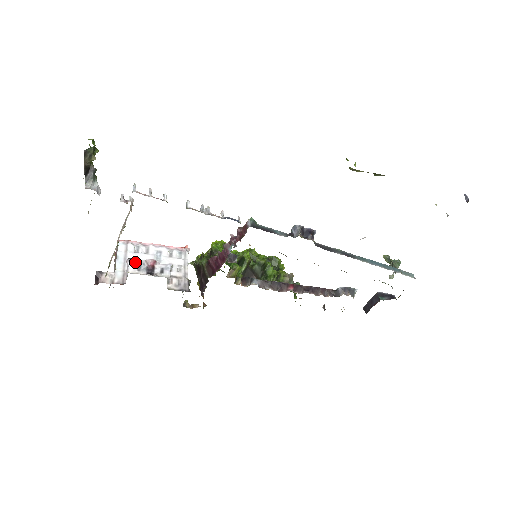
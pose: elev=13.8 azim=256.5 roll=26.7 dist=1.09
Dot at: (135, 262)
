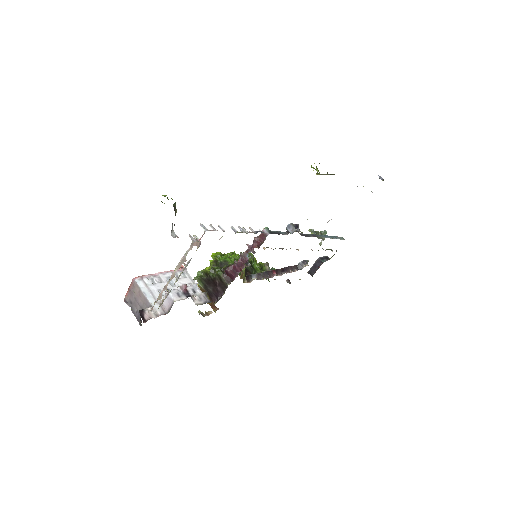
Dot at: (173, 291)
